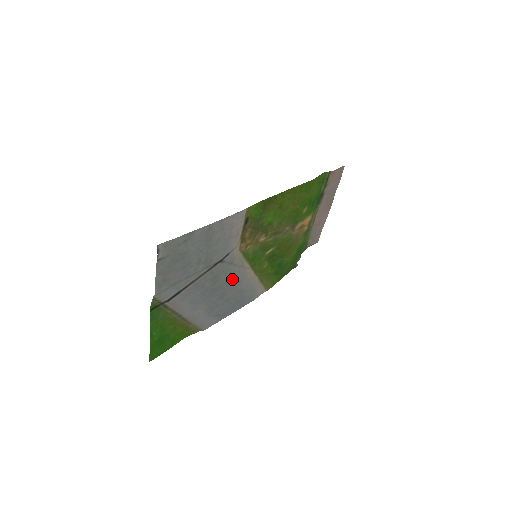
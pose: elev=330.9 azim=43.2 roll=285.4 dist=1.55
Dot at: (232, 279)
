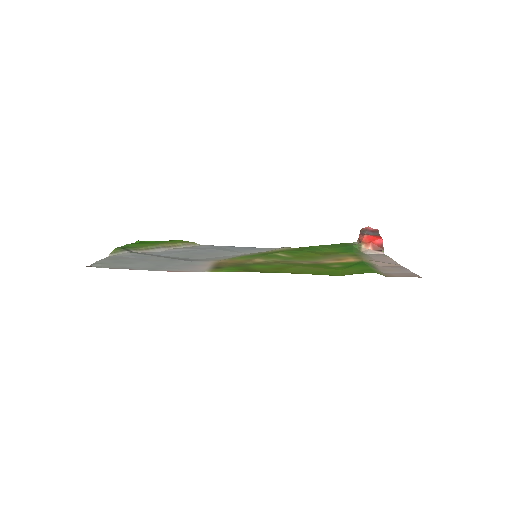
Dot at: (220, 255)
